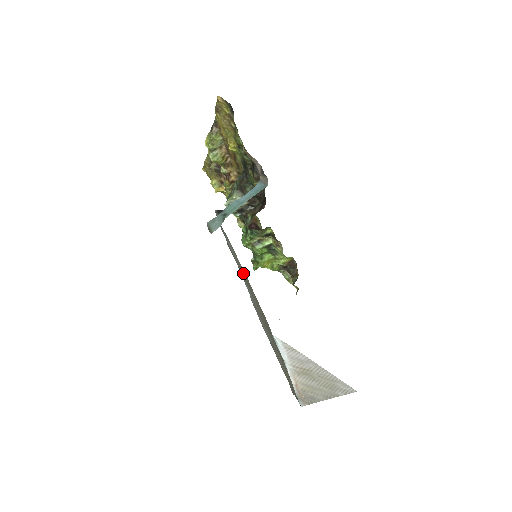
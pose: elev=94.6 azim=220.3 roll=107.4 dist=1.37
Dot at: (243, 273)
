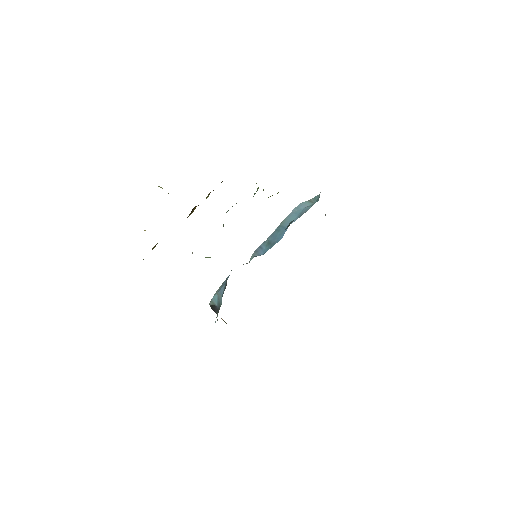
Dot at: occluded
